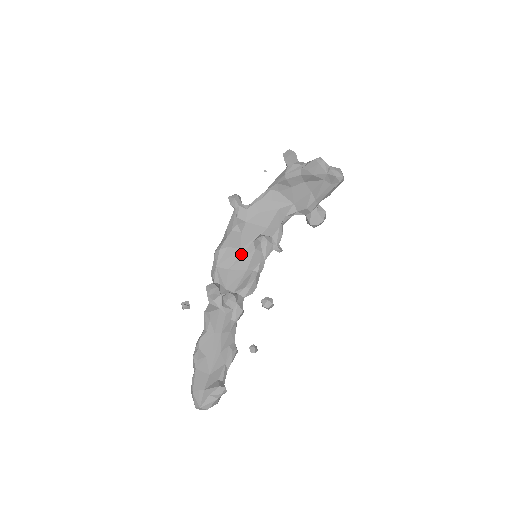
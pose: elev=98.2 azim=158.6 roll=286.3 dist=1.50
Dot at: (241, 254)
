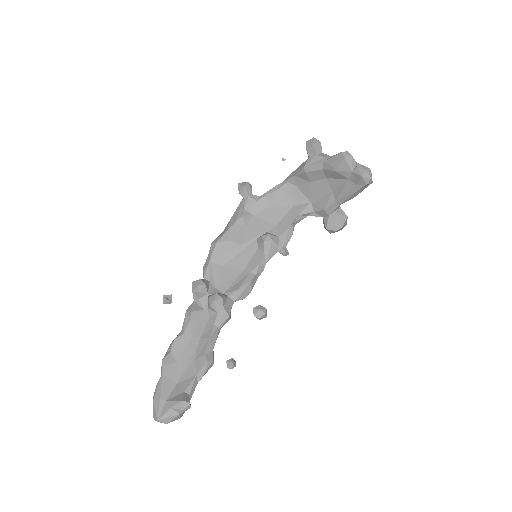
Dot at: (241, 251)
